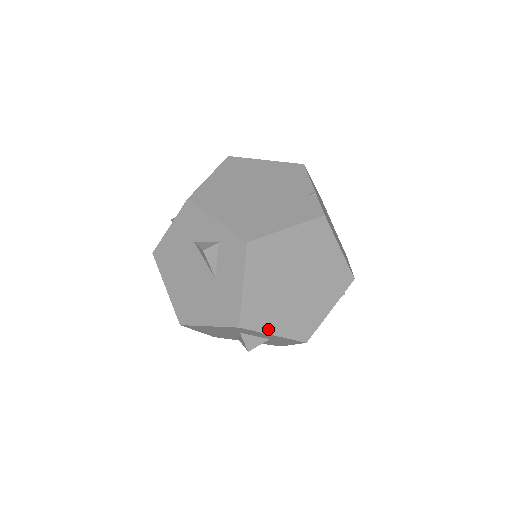
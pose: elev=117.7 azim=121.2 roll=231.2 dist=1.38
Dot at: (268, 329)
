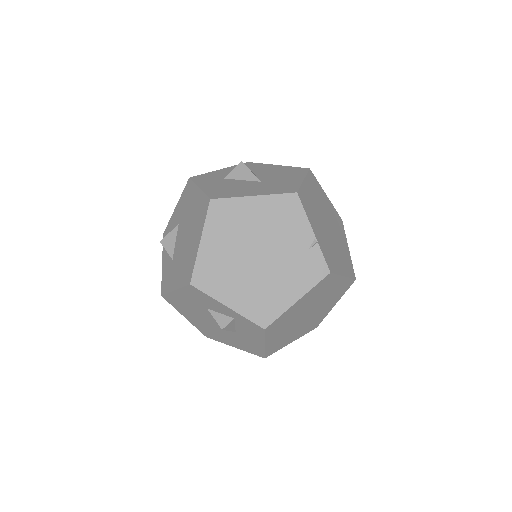
Dot at: (287, 344)
